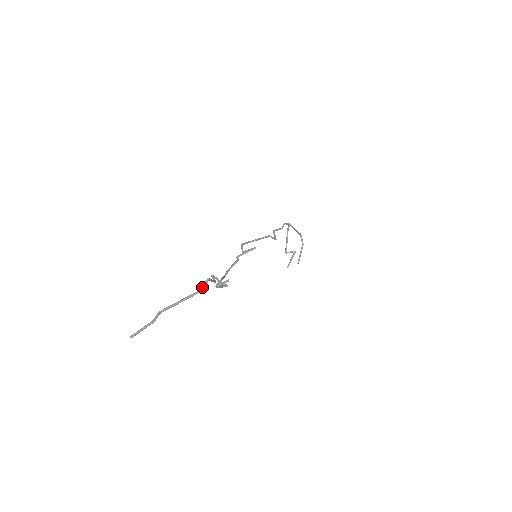
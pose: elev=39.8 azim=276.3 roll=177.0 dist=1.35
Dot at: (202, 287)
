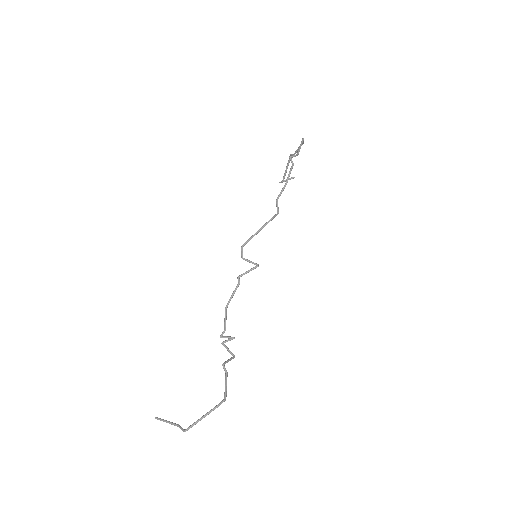
Dot at: occluded
